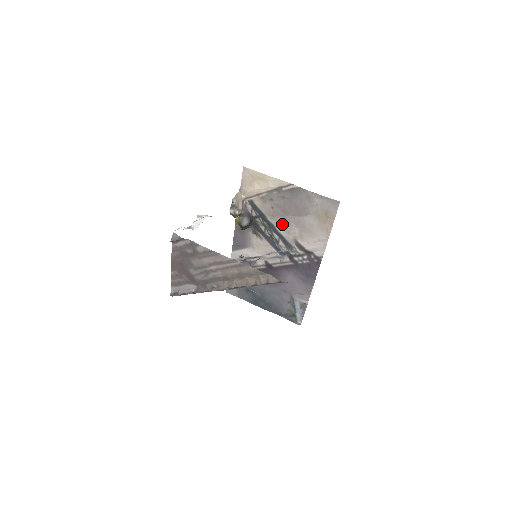
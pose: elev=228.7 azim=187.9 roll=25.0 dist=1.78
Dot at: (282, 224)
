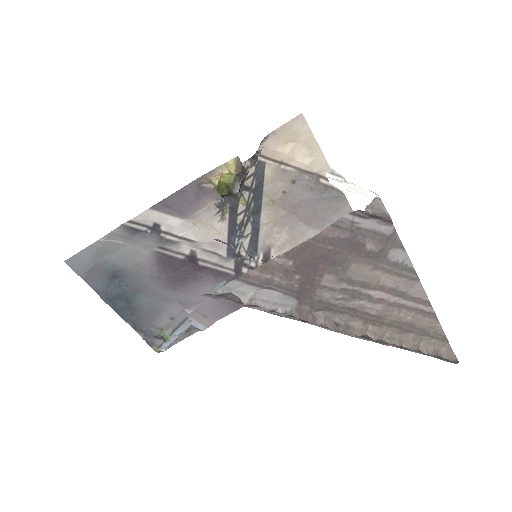
Dot at: (274, 220)
